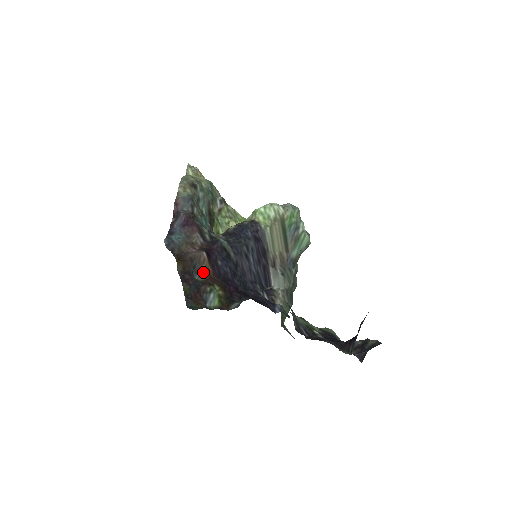
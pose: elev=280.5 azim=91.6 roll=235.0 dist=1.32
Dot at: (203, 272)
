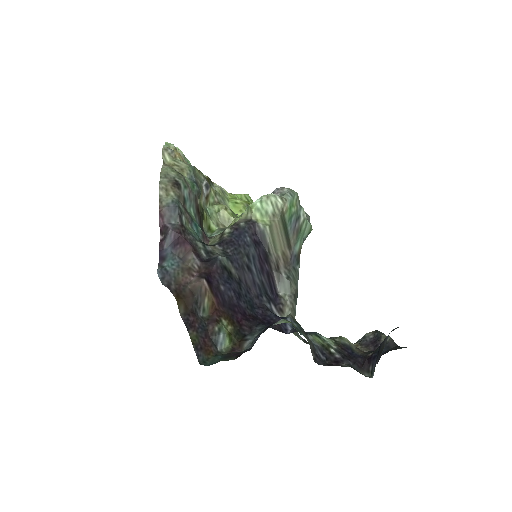
Dot at: (207, 305)
